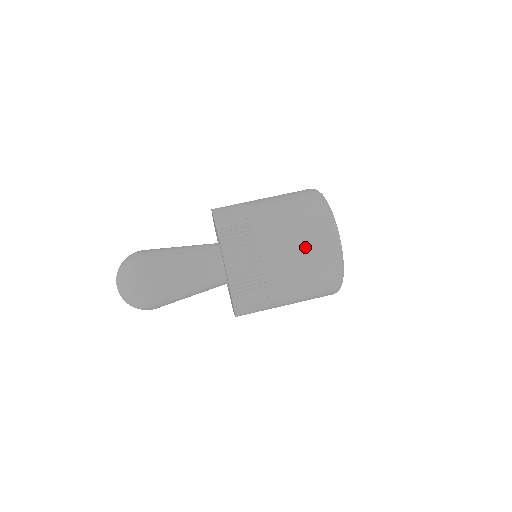
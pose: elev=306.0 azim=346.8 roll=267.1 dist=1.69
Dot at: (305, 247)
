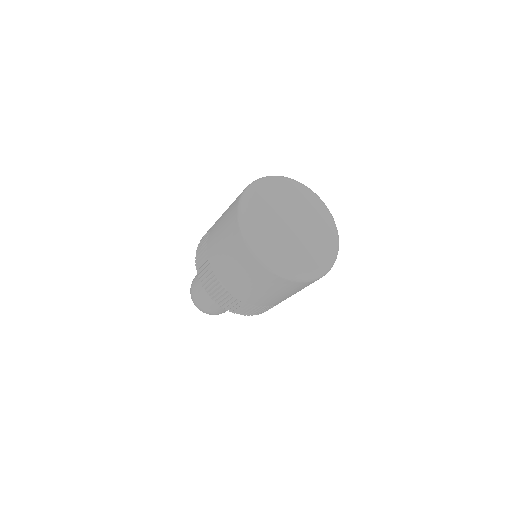
Dot at: (275, 292)
